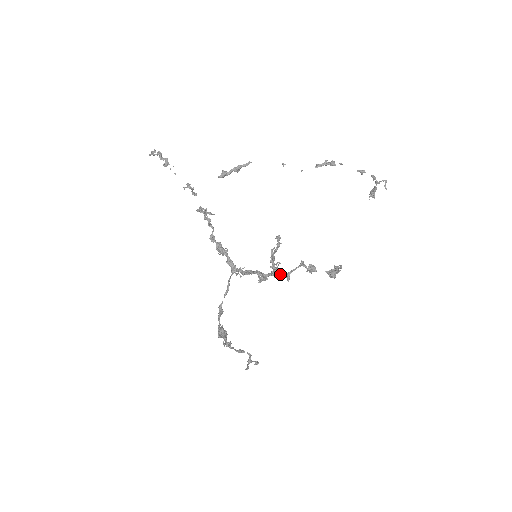
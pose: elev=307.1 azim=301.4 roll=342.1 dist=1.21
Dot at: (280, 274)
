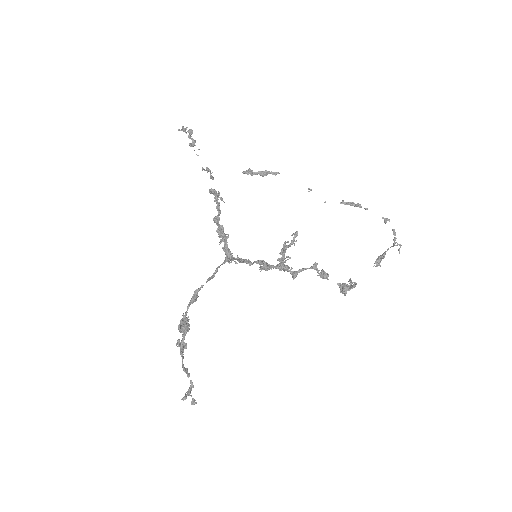
Dot at: (286, 270)
